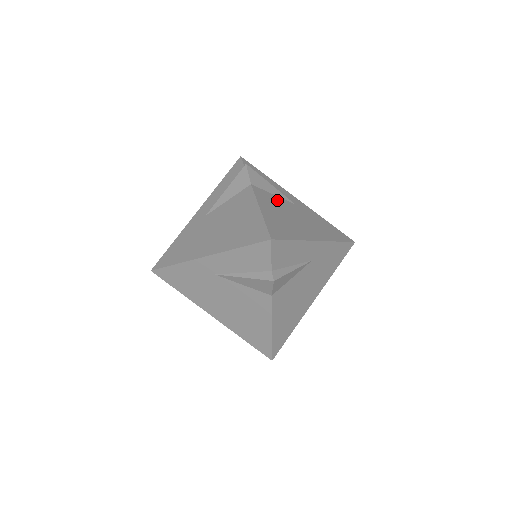
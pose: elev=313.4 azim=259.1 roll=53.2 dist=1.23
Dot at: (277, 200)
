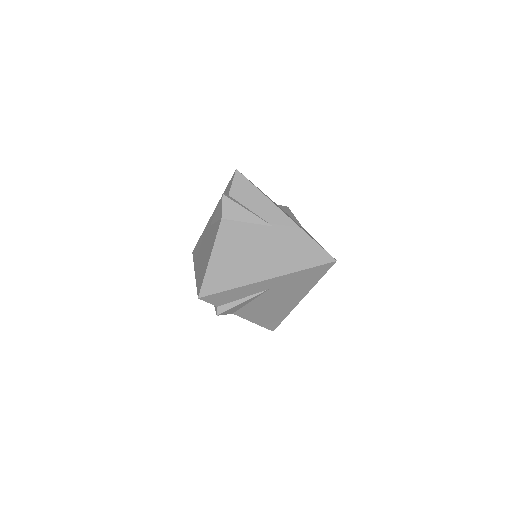
Dot at: (287, 214)
